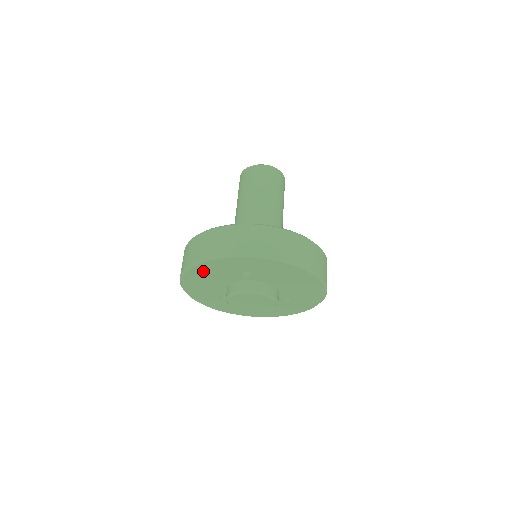
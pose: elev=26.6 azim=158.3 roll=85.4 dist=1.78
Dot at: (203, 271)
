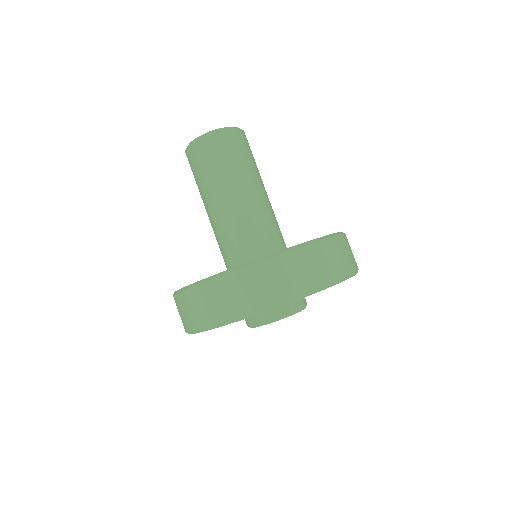
Dot at: occluded
